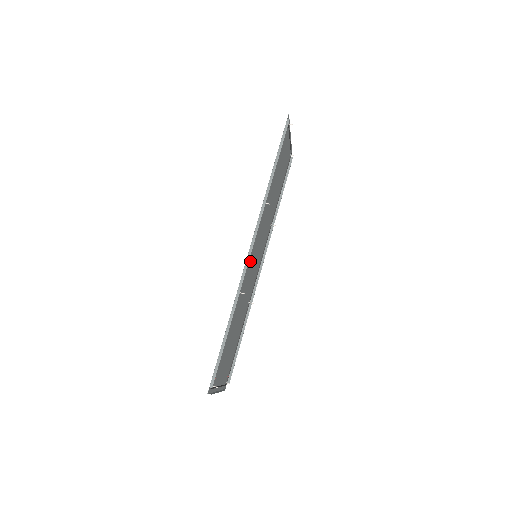
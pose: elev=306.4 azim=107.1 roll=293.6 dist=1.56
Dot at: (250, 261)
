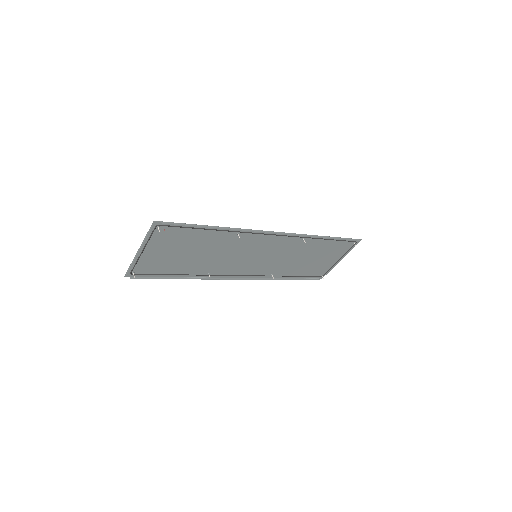
Dot at: (258, 243)
